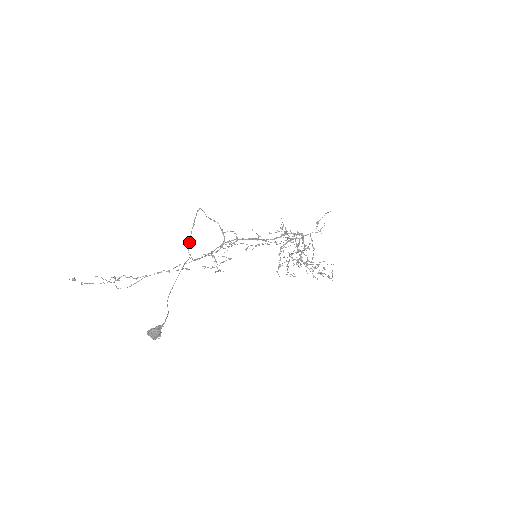
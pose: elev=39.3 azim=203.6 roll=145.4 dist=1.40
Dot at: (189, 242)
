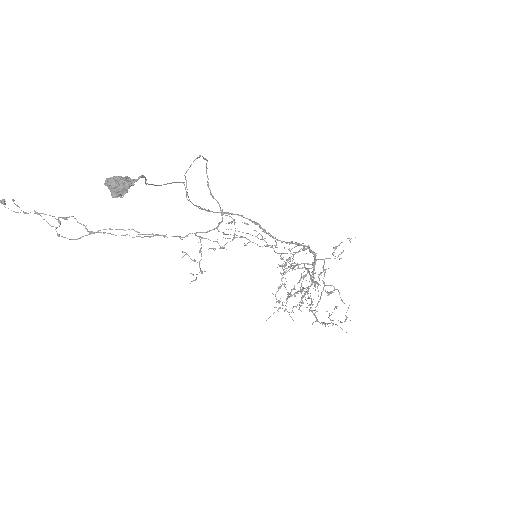
Dot at: occluded
